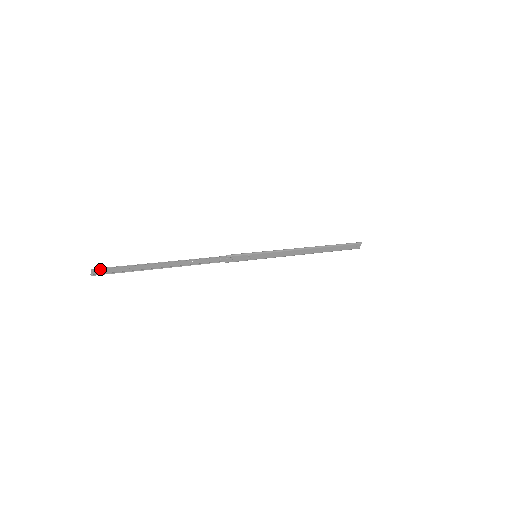
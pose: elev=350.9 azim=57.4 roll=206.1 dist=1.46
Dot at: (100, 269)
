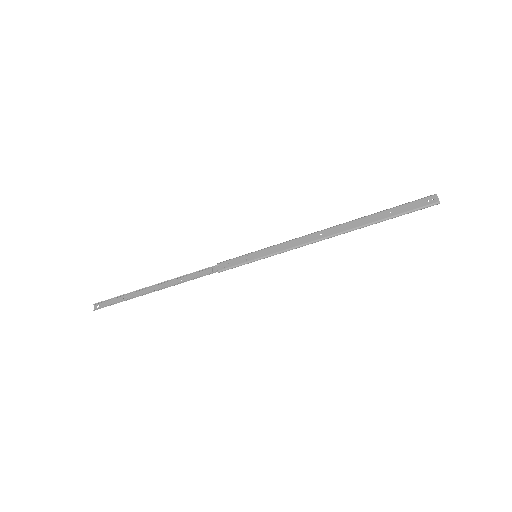
Dot at: (101, 304)
